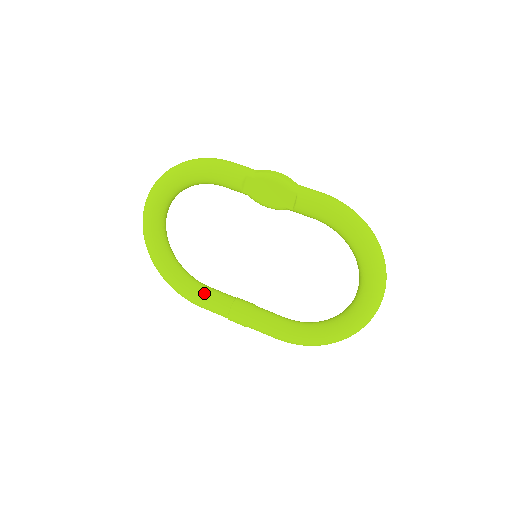
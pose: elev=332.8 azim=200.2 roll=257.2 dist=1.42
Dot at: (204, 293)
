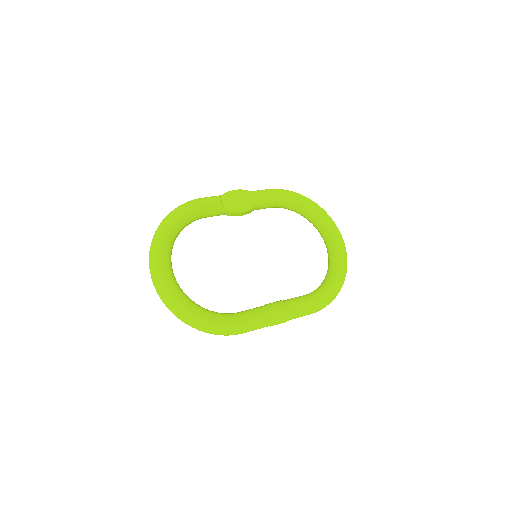
Dot at: (241, 312)
